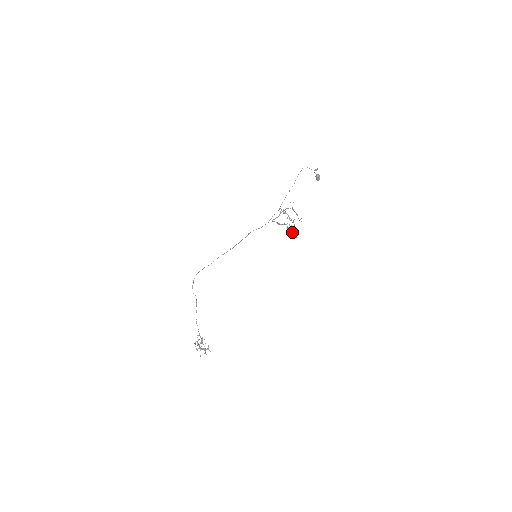
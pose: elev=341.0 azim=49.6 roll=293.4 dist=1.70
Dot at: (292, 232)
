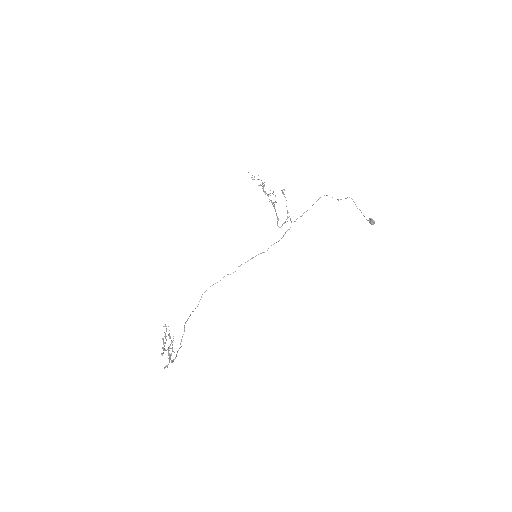
Dot at: (268, 196)
